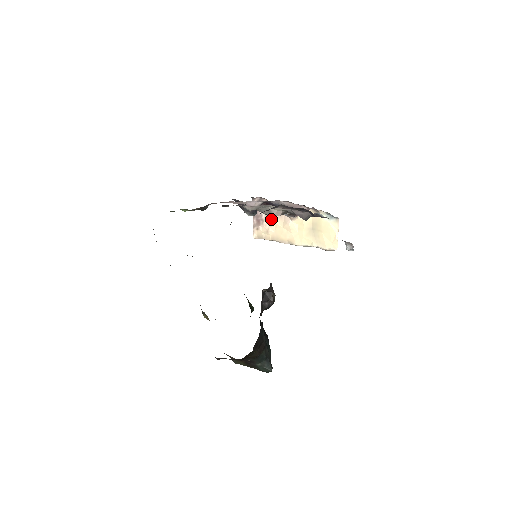
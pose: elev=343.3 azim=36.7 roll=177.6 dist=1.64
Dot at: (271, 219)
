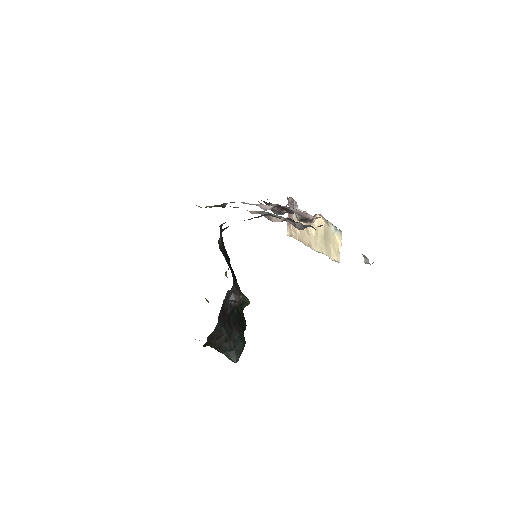
Dot at: occluded
